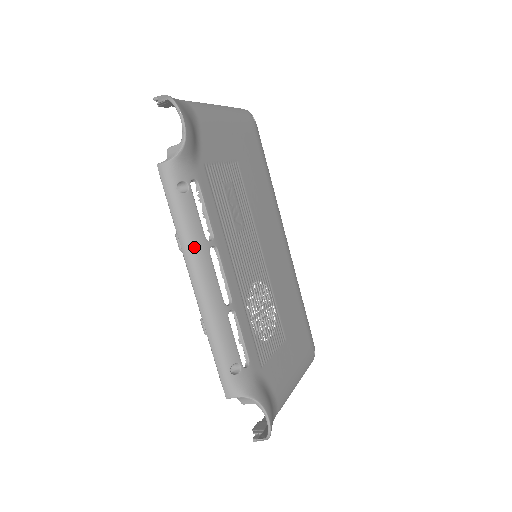
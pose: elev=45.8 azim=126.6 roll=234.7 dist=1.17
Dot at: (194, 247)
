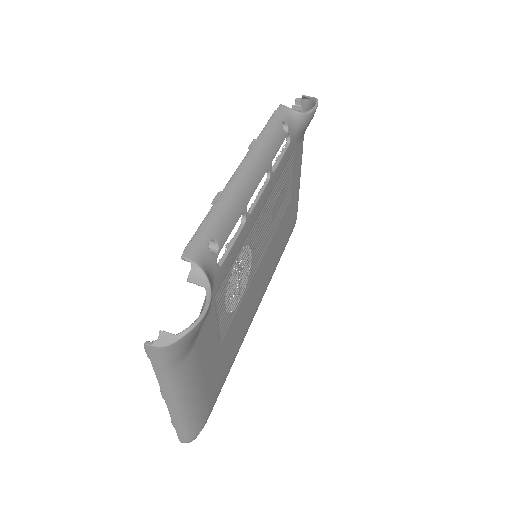
Dot at: (264, 152)
